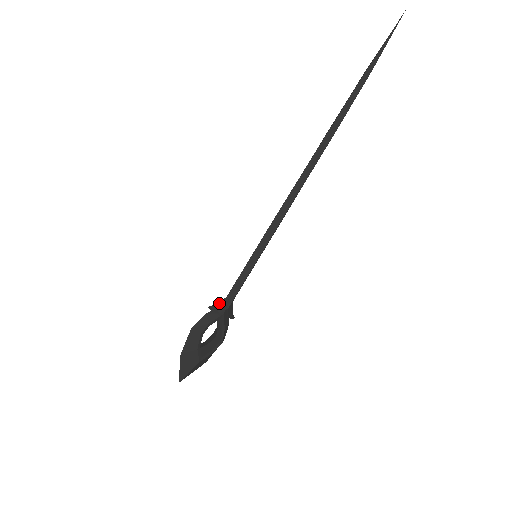
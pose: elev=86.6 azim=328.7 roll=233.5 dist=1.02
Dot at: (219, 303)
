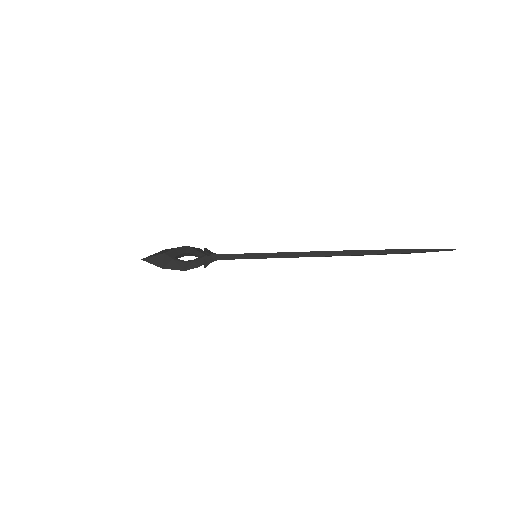
Dot at: (212, 252)
